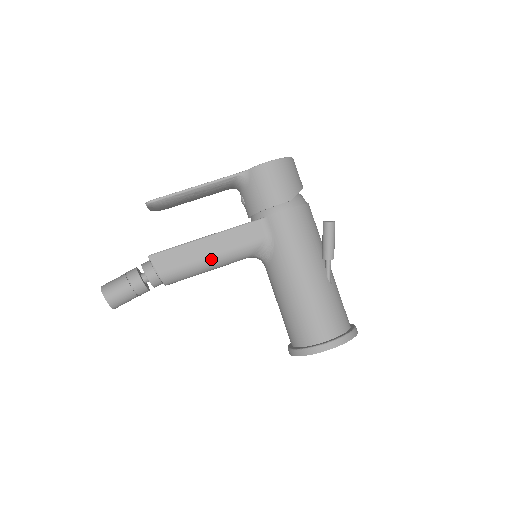
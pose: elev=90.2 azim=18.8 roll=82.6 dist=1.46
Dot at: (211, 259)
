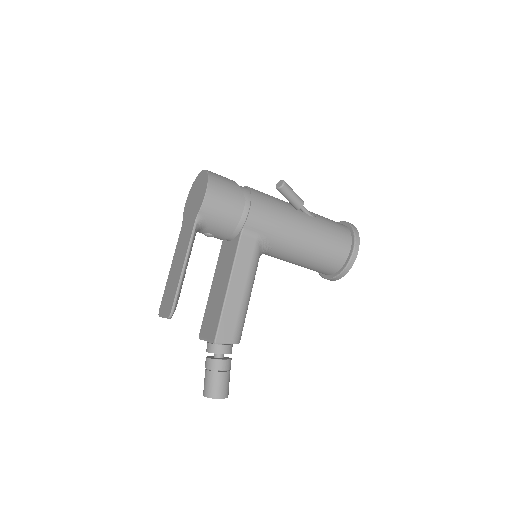
Dot at: (246, 294)
